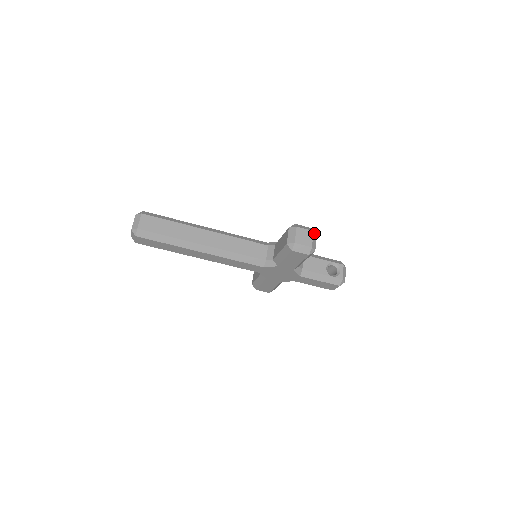
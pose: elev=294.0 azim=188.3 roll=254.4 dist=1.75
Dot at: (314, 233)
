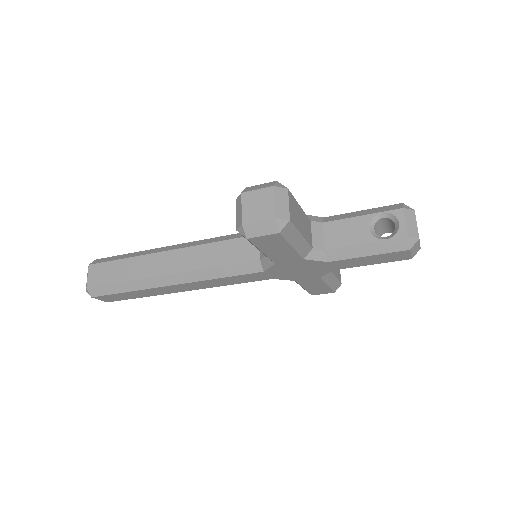
Dot at: (277, 189)
